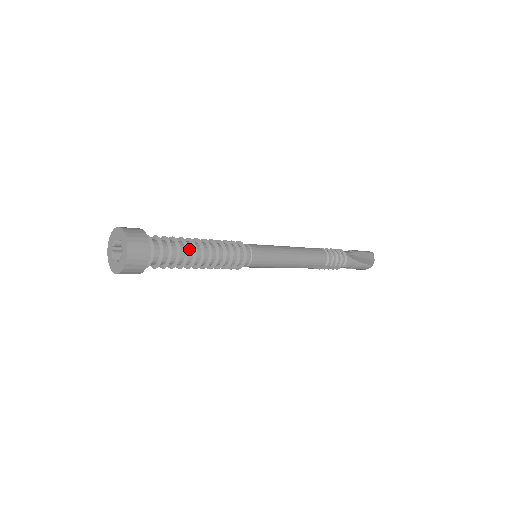
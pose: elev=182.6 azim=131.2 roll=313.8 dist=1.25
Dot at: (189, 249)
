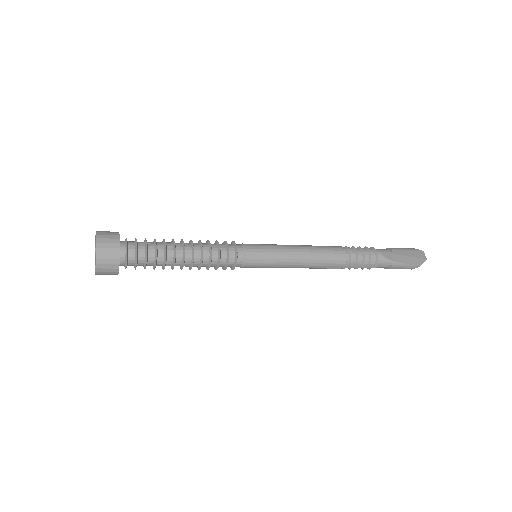
Dot at: (169, 252)
